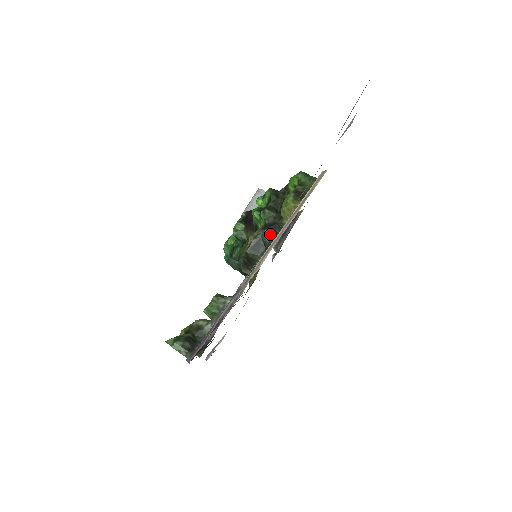
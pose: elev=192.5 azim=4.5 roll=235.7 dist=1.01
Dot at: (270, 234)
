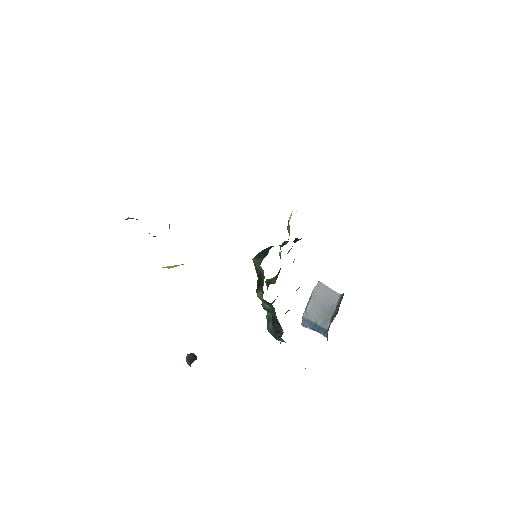
Dot at: occluded
